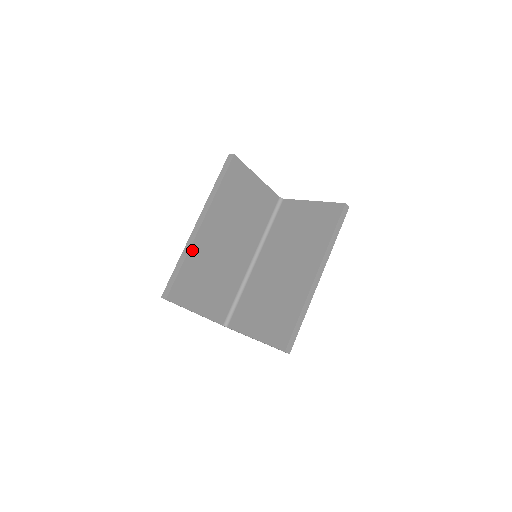
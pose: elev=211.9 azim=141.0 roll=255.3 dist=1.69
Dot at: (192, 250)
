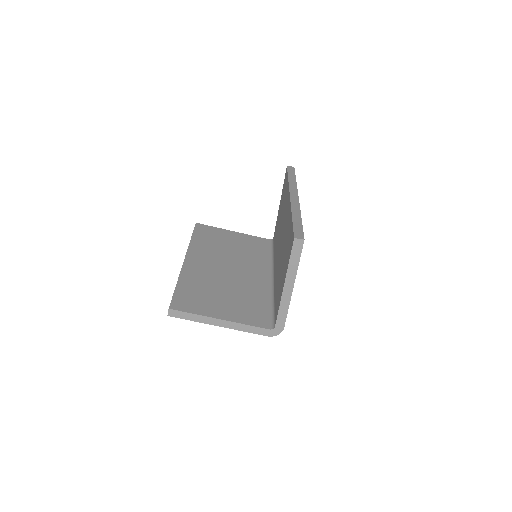
Dot at: (183, 275)
